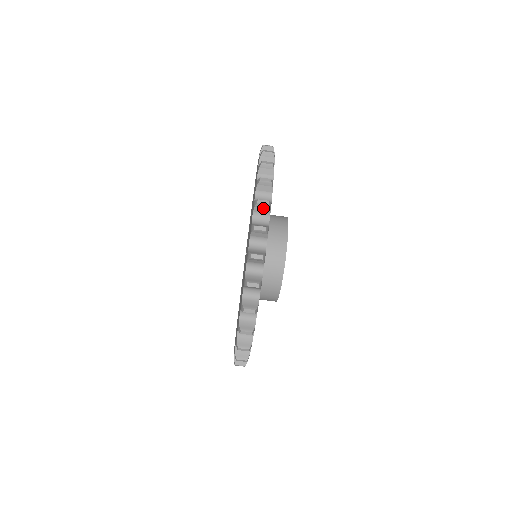
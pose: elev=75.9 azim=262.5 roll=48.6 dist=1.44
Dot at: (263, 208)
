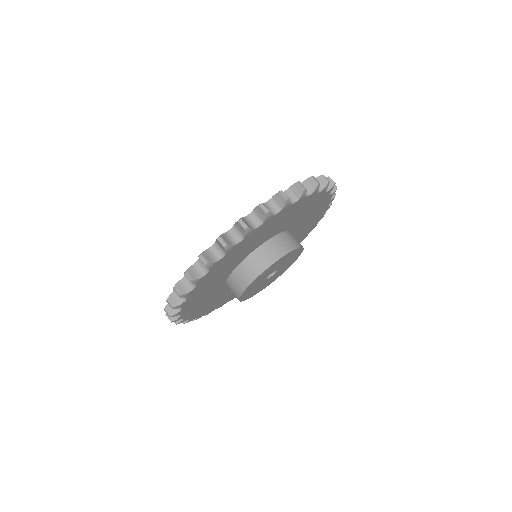
Dot at: occluded
